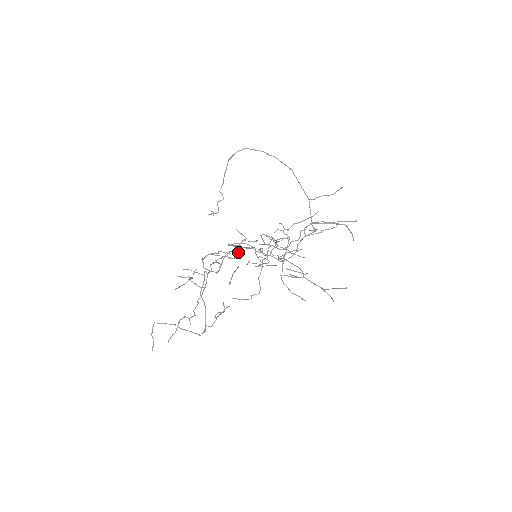
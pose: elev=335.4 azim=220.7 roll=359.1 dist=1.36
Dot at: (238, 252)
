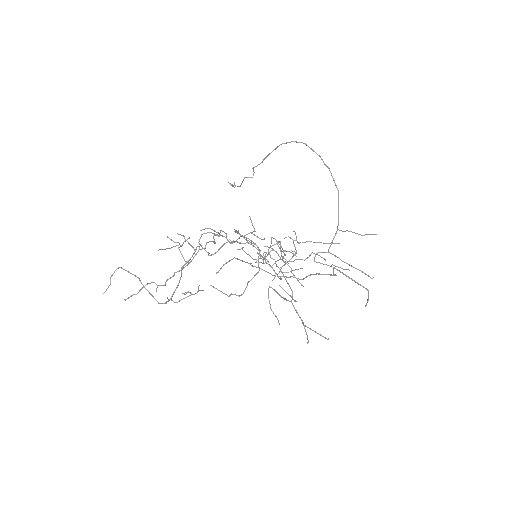
Dot at: occluded
